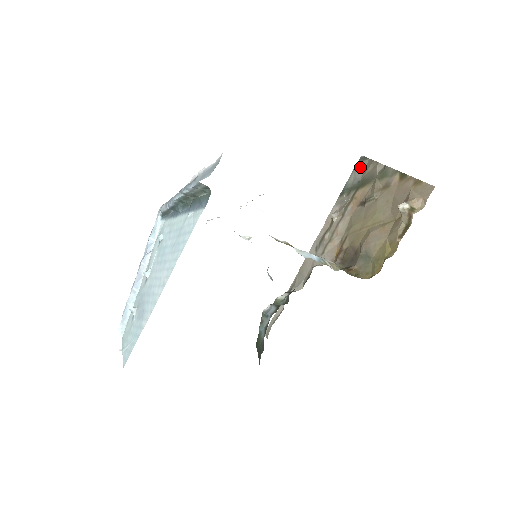
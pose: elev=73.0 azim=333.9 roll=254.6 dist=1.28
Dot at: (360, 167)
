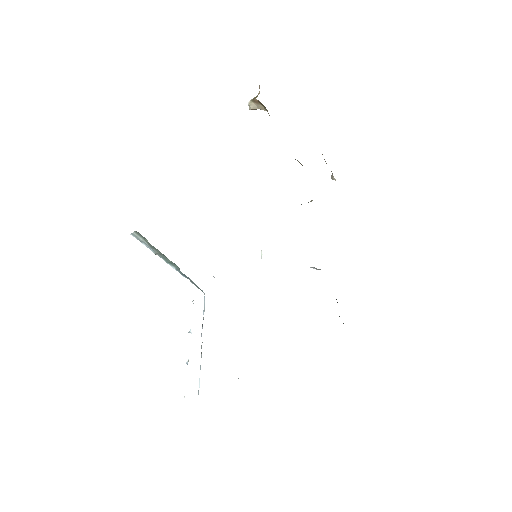
Dot at: occluded
